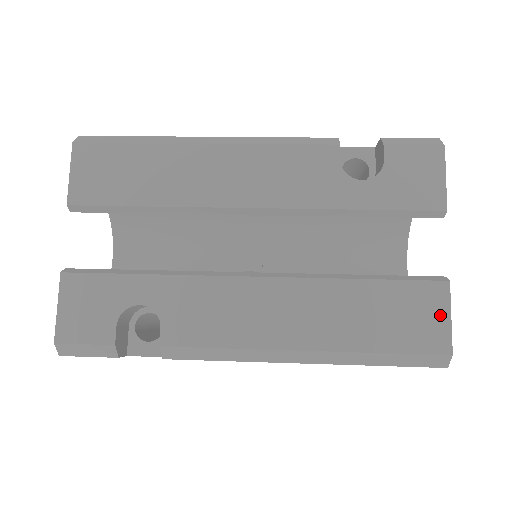
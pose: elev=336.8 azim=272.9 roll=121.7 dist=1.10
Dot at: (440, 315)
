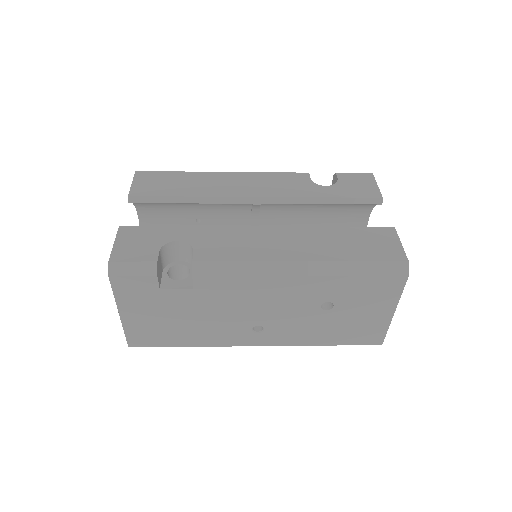
Dot at: (393, 242)
